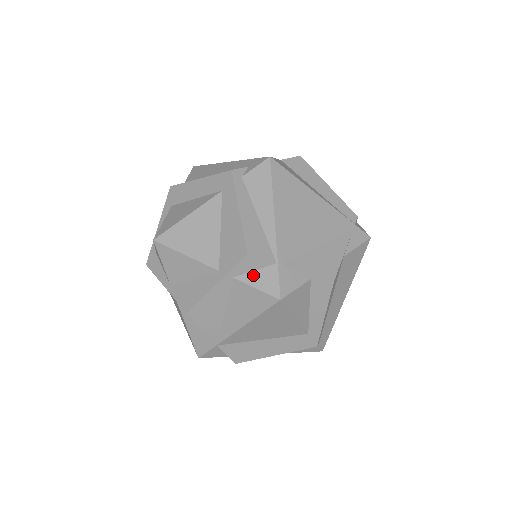
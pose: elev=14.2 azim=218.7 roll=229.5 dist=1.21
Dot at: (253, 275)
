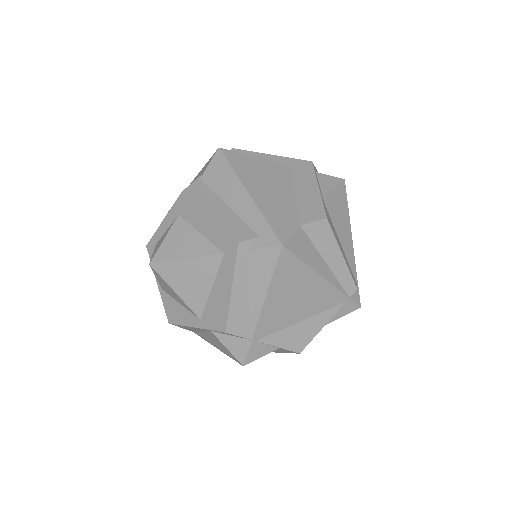
Dot at: (228, 338)
